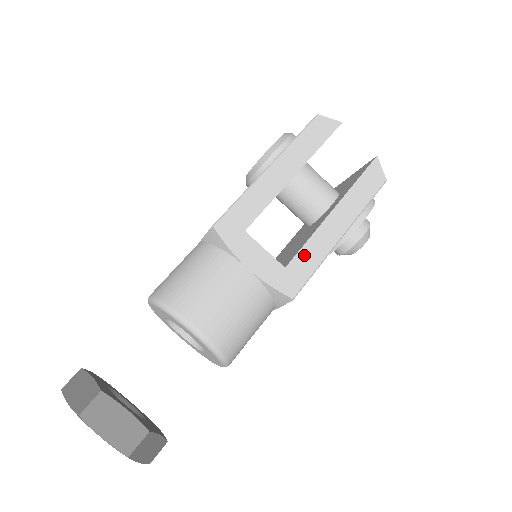
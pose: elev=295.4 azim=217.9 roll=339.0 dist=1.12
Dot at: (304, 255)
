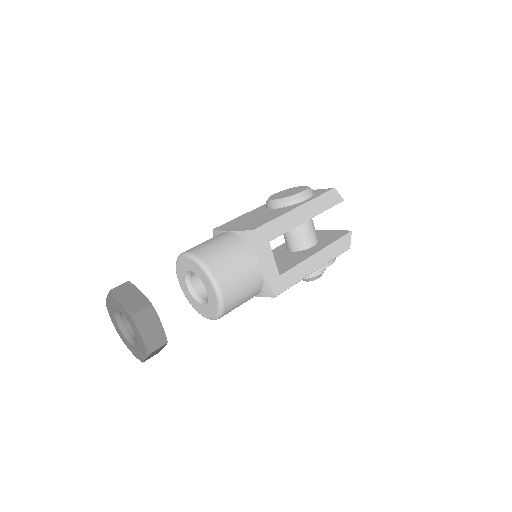
Dot at: (292, 273)
